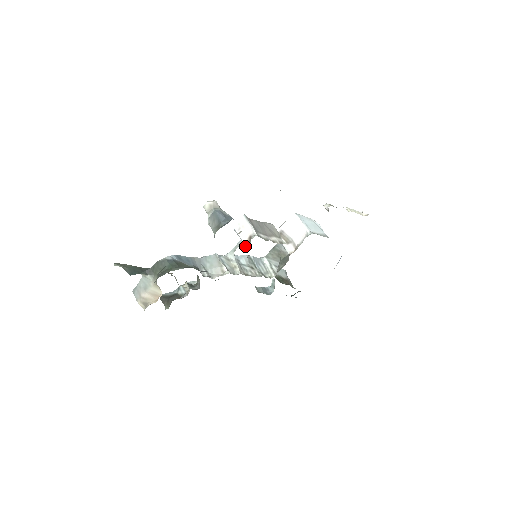
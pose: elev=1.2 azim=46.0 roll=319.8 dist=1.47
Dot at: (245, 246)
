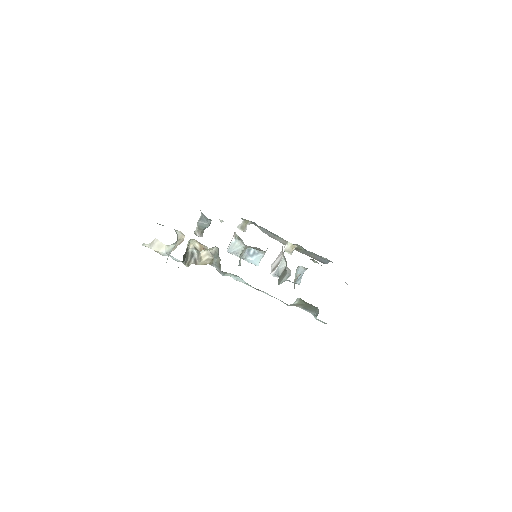
Dot at: (234, 235)
